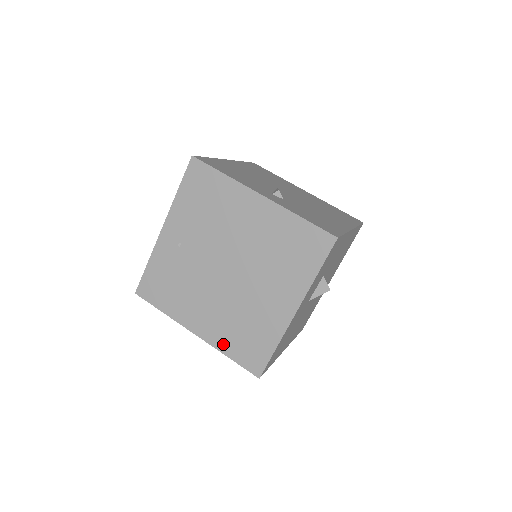
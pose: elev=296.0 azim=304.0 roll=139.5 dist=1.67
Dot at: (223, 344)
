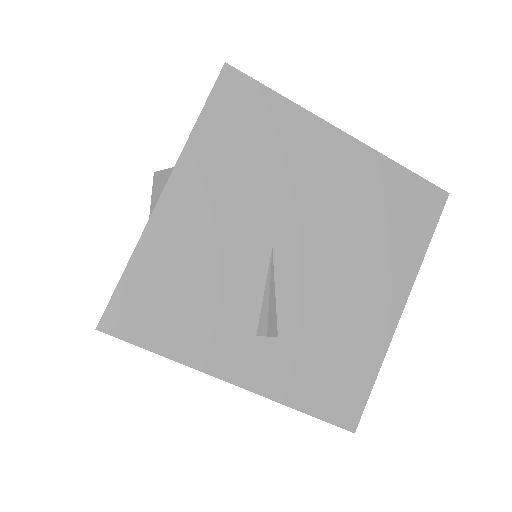
Dot at: occluded
